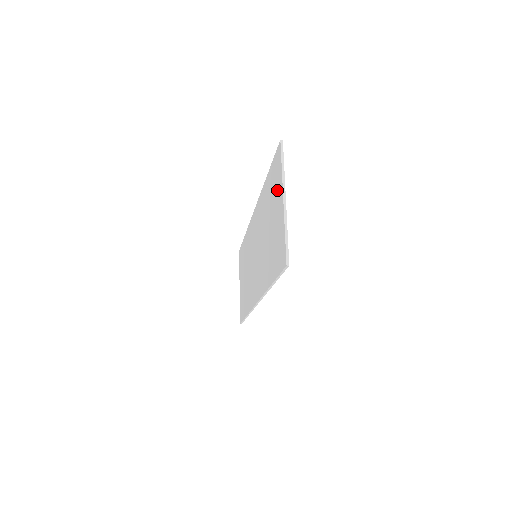
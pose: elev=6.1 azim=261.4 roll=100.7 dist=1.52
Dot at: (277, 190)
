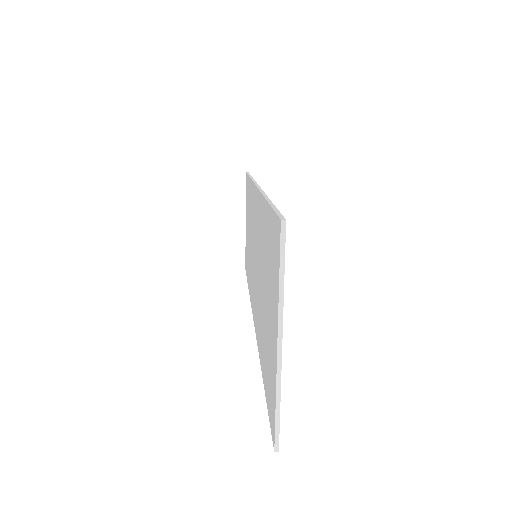
Dot at: (273, 290)
